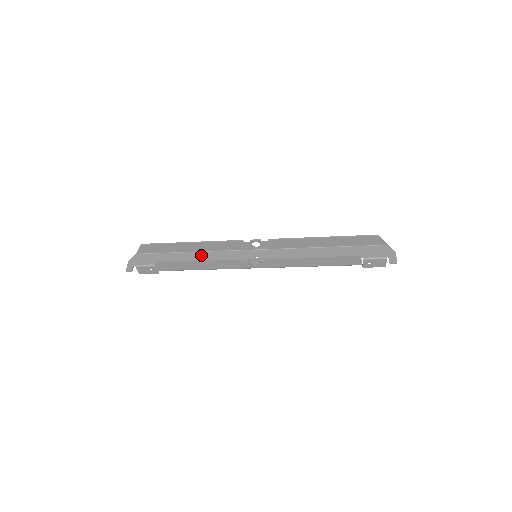
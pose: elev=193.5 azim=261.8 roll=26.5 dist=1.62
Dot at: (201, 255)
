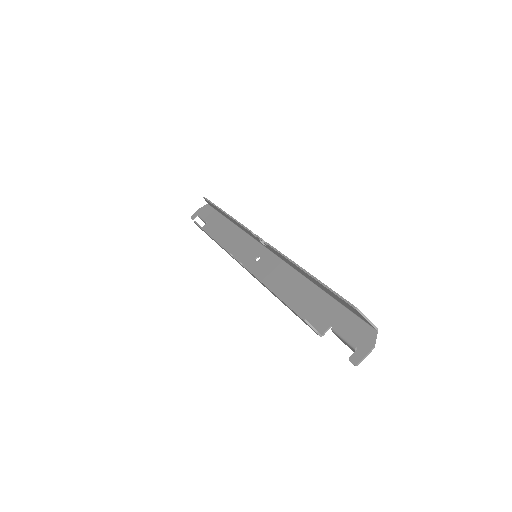
Dot at: (233, 229)
